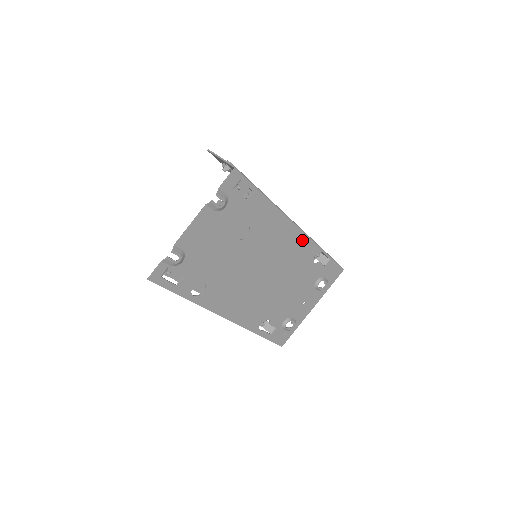
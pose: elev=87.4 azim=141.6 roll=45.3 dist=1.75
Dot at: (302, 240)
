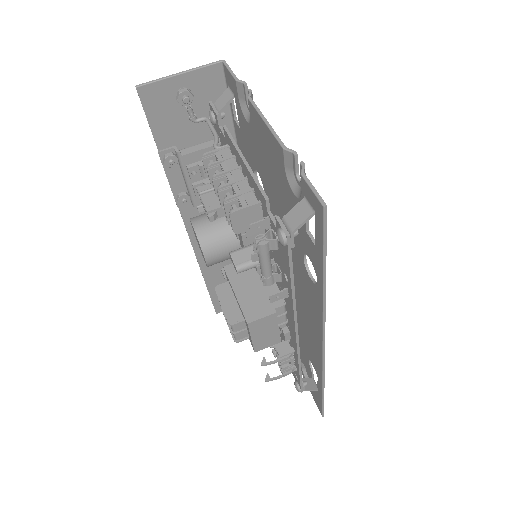
Dot at: occluded
